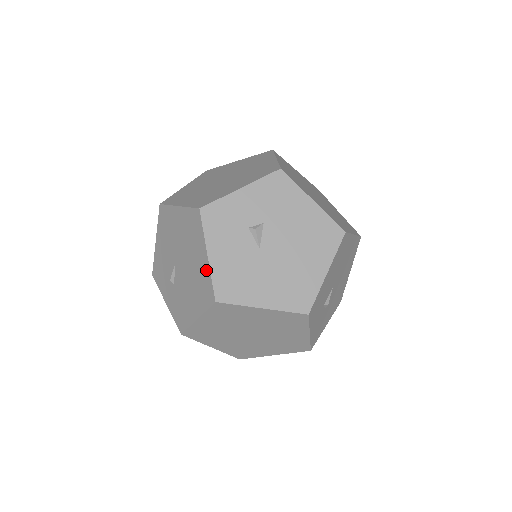
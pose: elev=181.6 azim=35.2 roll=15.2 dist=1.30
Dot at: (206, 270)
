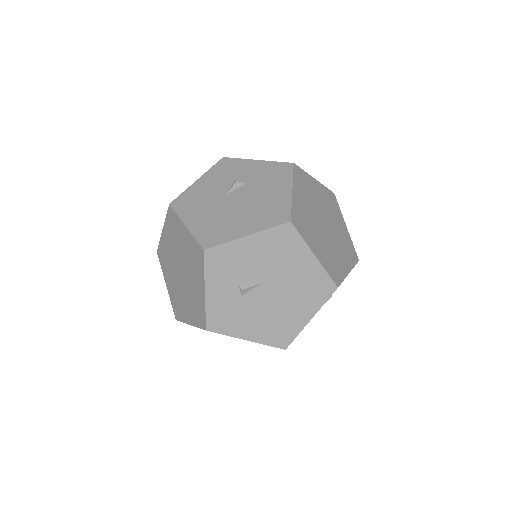
Dot at: occluded
